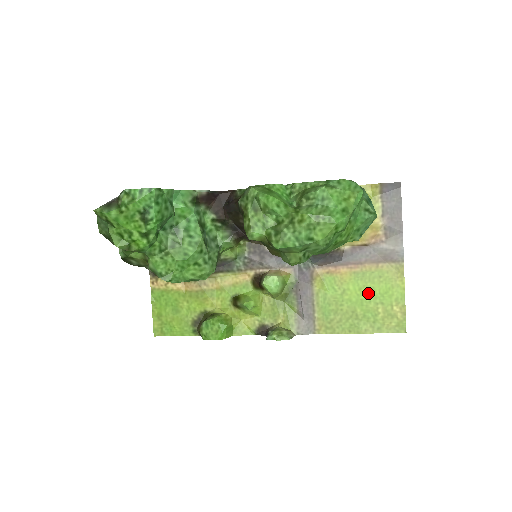
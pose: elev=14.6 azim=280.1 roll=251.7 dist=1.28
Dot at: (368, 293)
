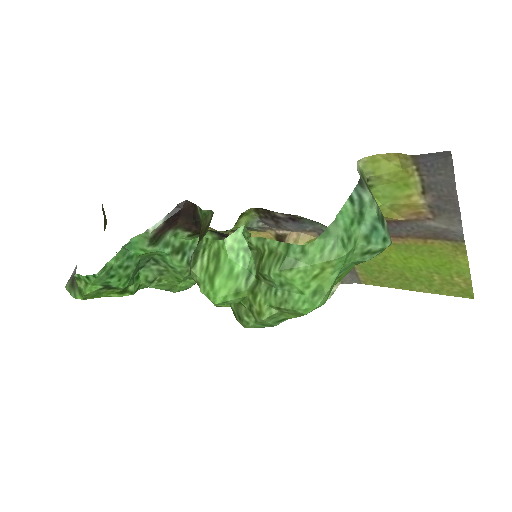
Dot at: (417, 263)
